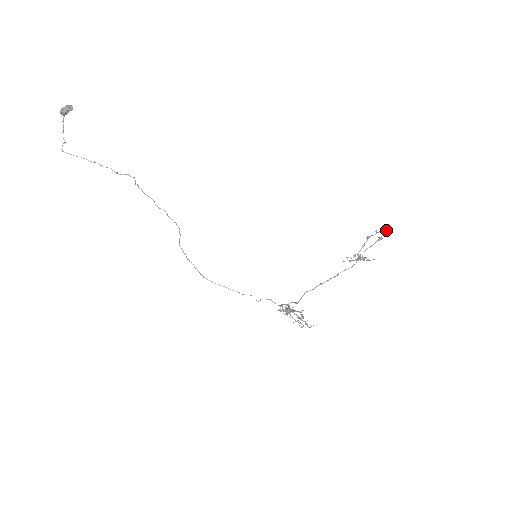
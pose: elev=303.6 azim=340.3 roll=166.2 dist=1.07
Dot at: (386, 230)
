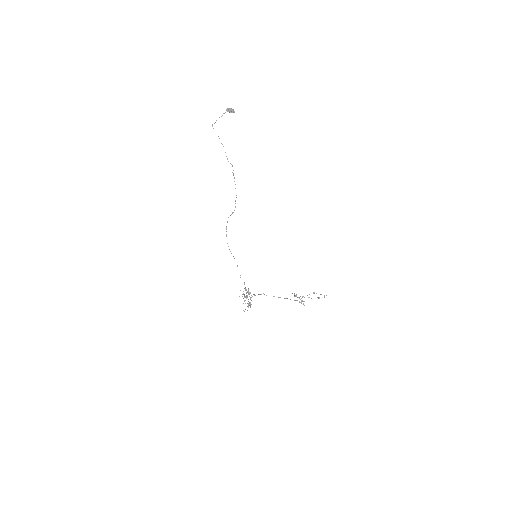
Dot at: (324, 296)
